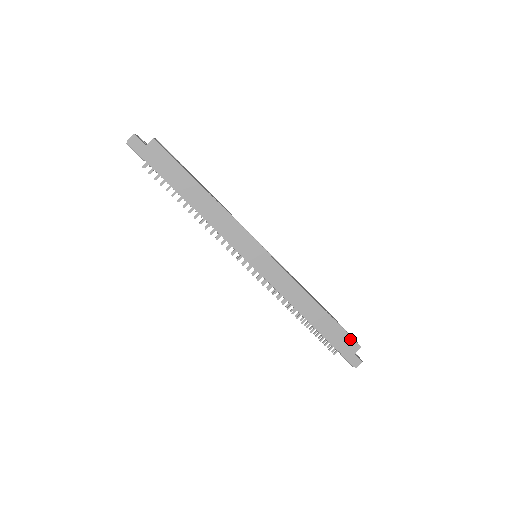
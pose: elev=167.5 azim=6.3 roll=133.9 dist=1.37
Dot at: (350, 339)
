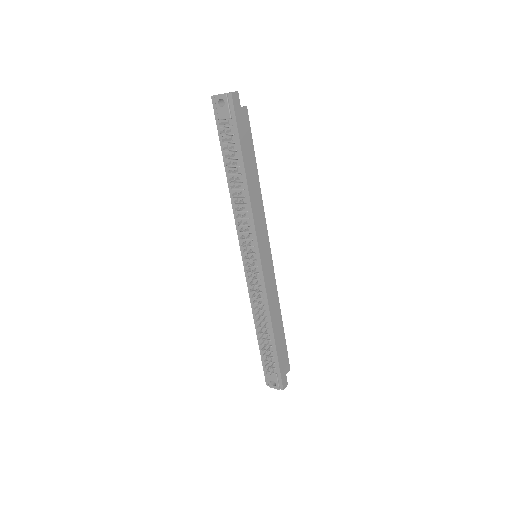
Dot at: (287, 360)
